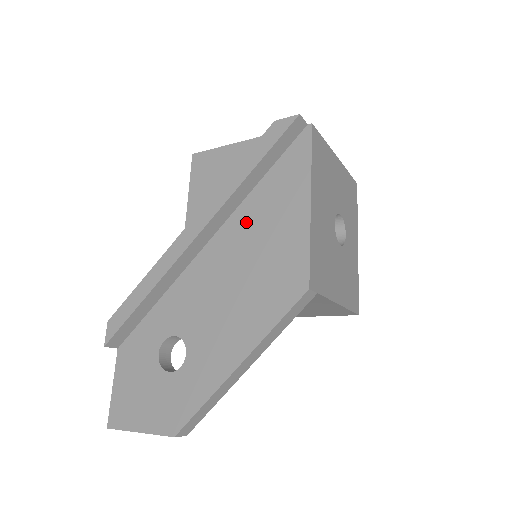
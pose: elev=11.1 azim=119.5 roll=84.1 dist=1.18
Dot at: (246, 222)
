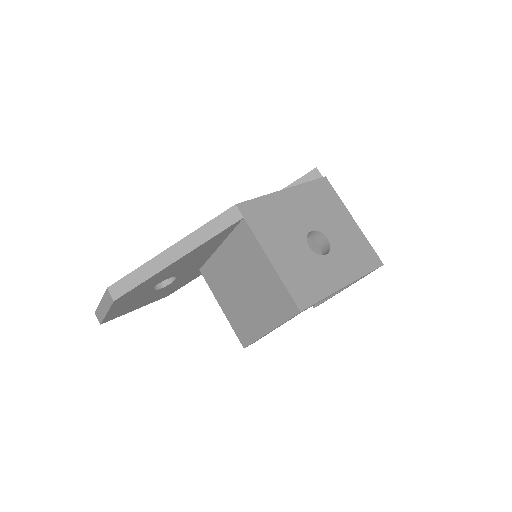
Dot at: occluded
